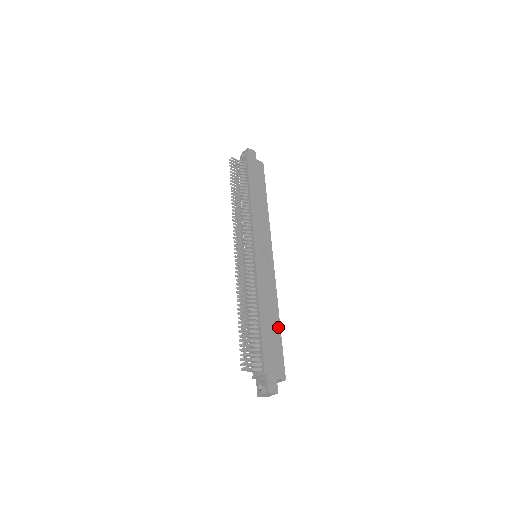
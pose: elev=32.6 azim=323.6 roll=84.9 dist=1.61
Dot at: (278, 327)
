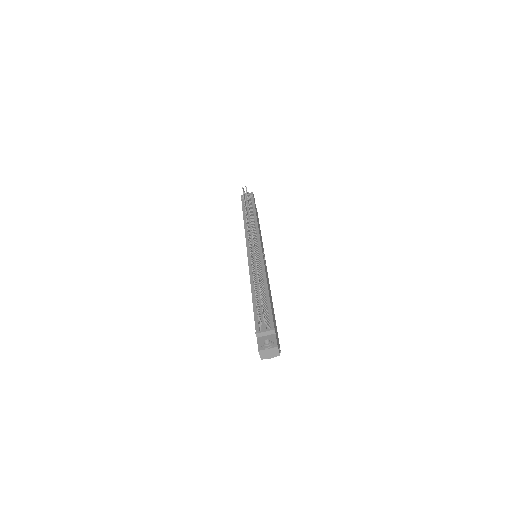
Dot at: occluded
